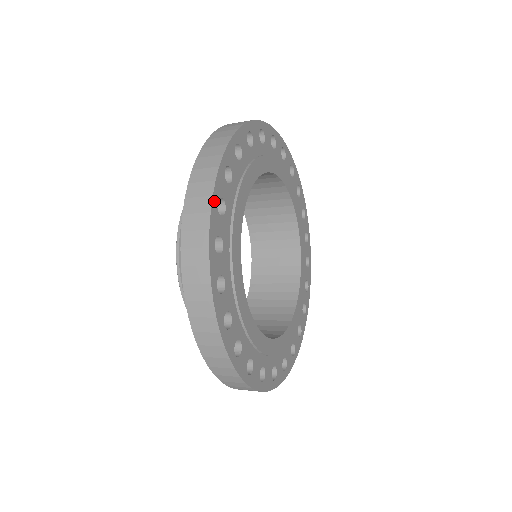
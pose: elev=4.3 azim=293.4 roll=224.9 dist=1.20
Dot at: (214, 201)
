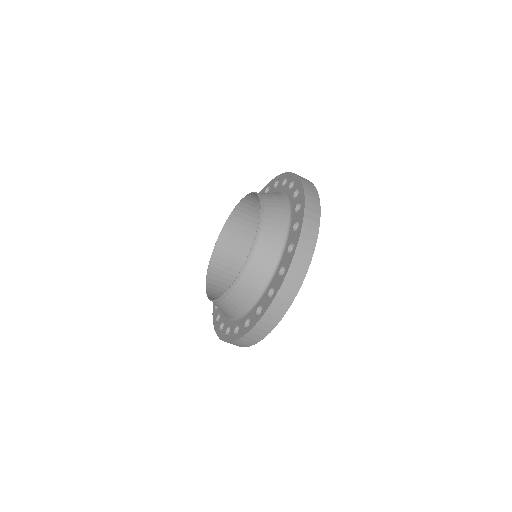
Dot at: (312, 255)
